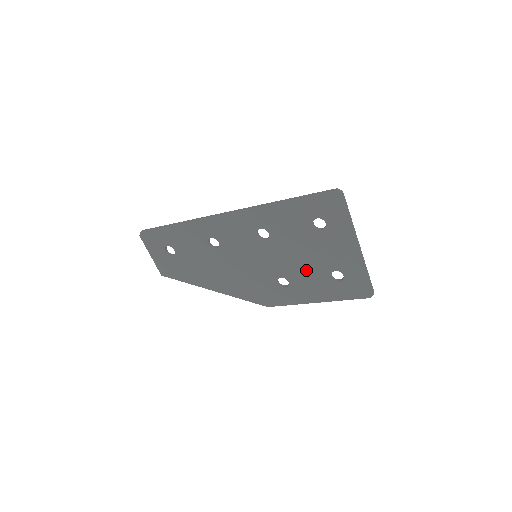
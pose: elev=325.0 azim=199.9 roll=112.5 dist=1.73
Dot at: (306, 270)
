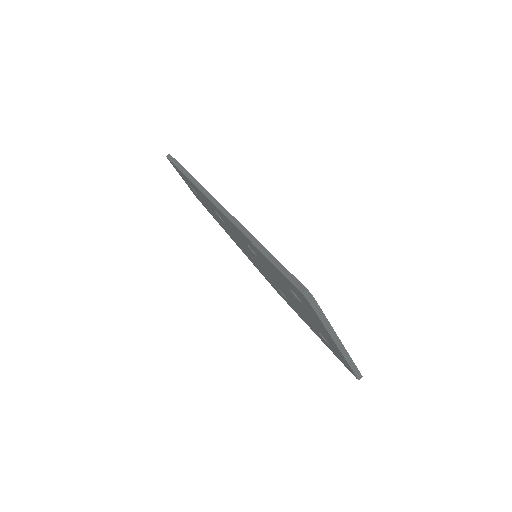
Dot at: (297, 307)
